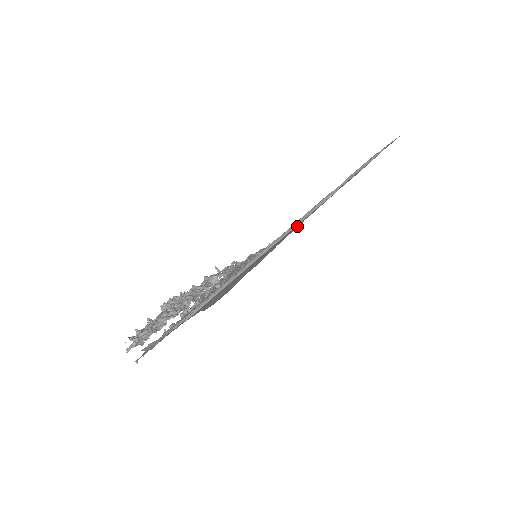
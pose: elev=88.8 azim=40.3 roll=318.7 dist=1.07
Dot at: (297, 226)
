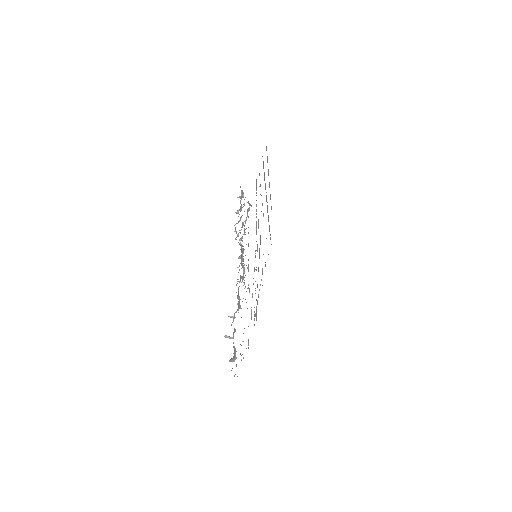
Dot at: occluded
